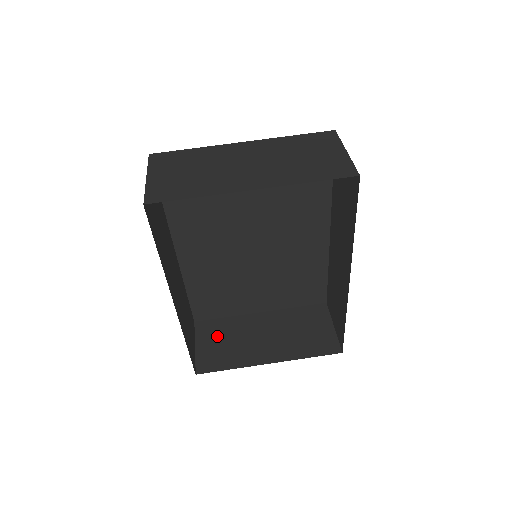
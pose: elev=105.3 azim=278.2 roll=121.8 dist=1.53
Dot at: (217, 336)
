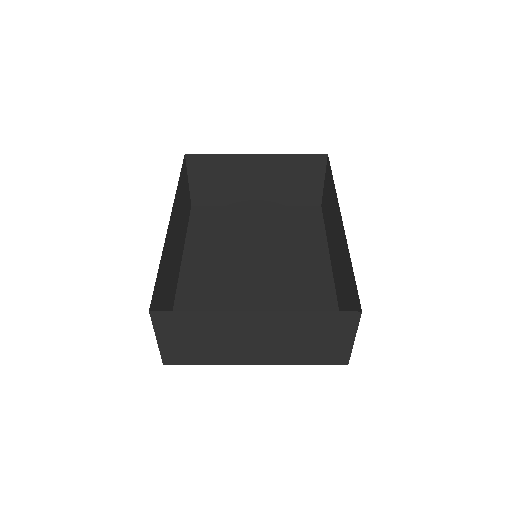
Dot at: (190, 347)
